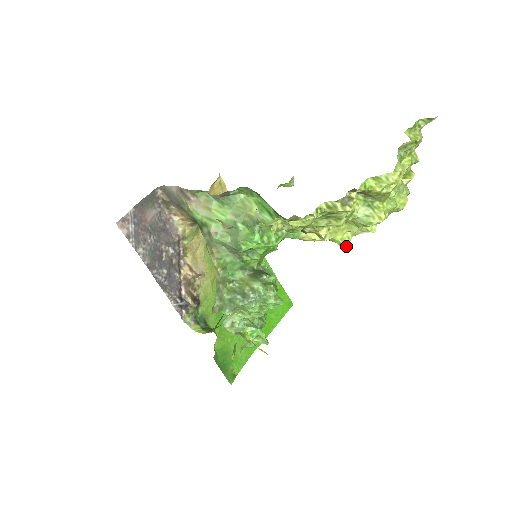
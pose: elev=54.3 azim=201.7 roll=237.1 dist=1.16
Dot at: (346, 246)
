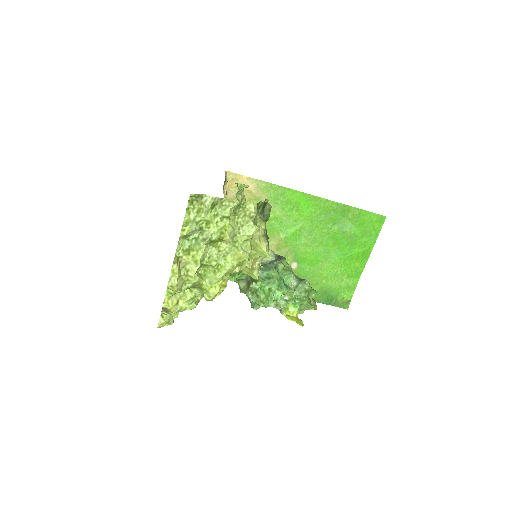
Dot at: (254, 277)
